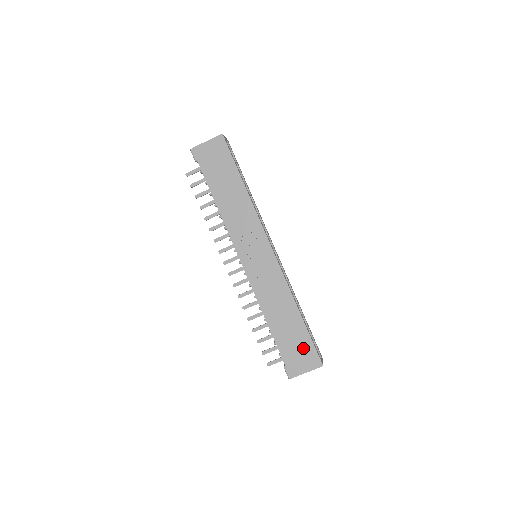
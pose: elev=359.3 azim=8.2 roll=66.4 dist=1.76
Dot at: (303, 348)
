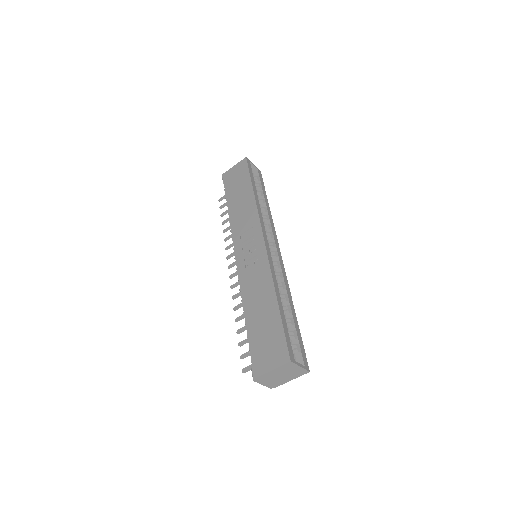
Dot at: (273, 340)
